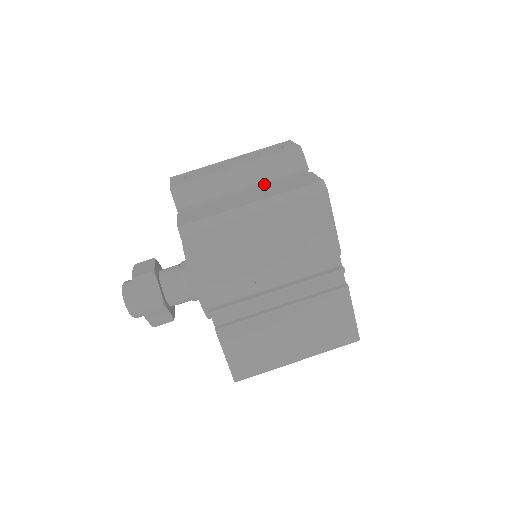
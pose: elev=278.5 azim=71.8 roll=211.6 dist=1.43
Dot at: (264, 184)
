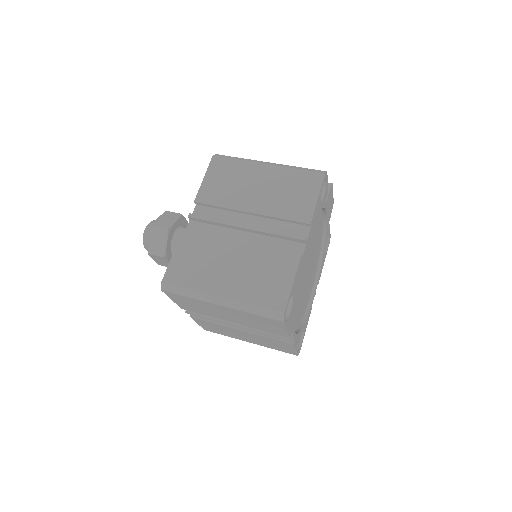
Dot at: occluded
